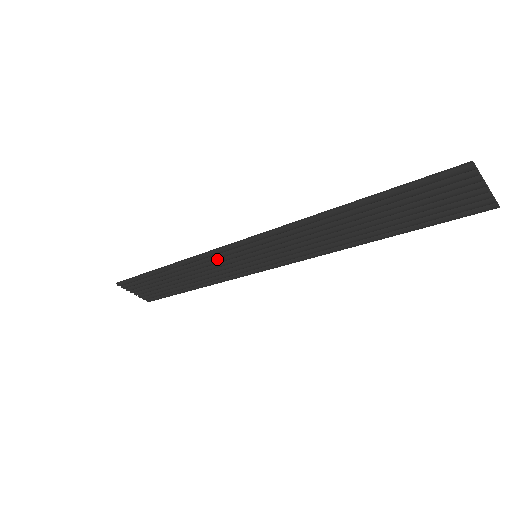
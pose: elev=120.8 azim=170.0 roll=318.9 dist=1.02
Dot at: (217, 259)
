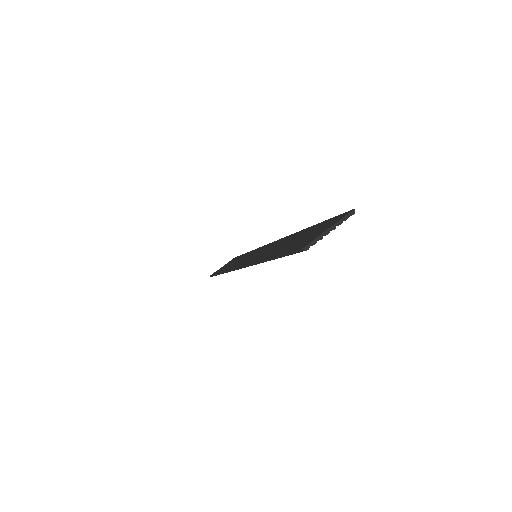
Dot at: occluded
